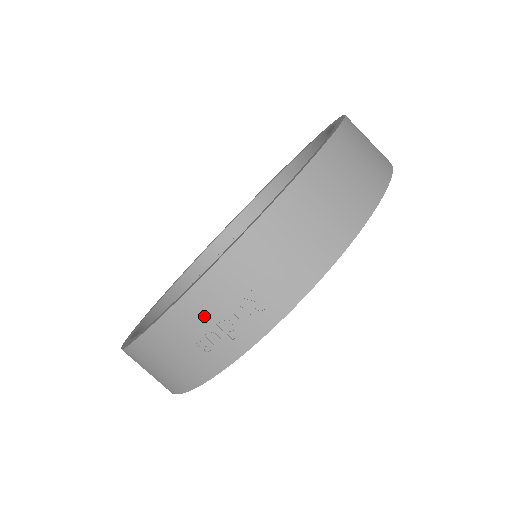
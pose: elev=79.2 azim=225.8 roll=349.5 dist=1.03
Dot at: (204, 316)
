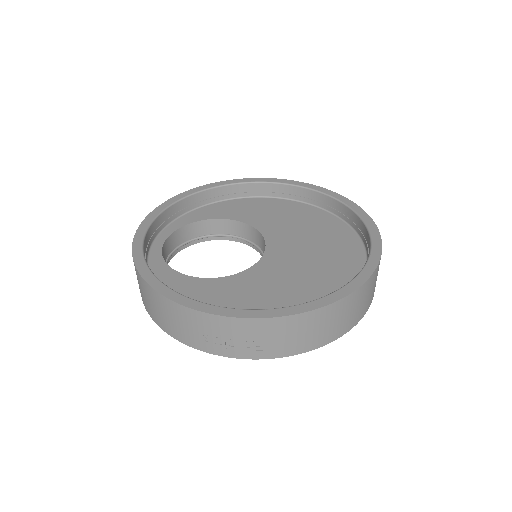
Dot at: (223, 331)
